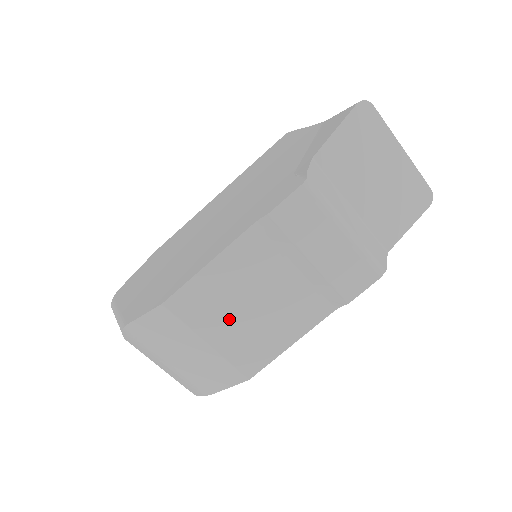
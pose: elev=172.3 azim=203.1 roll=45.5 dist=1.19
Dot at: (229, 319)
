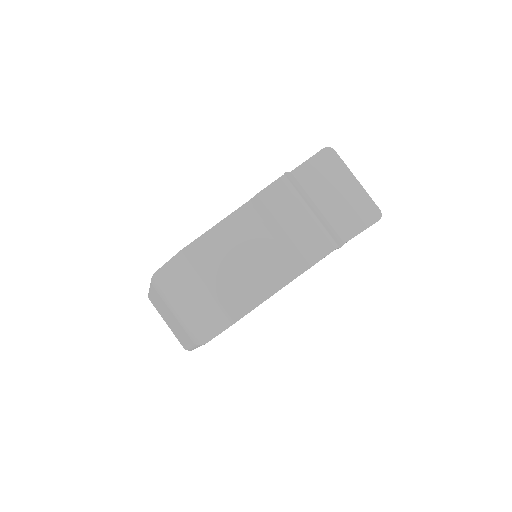
Dot at: (225, 269)
